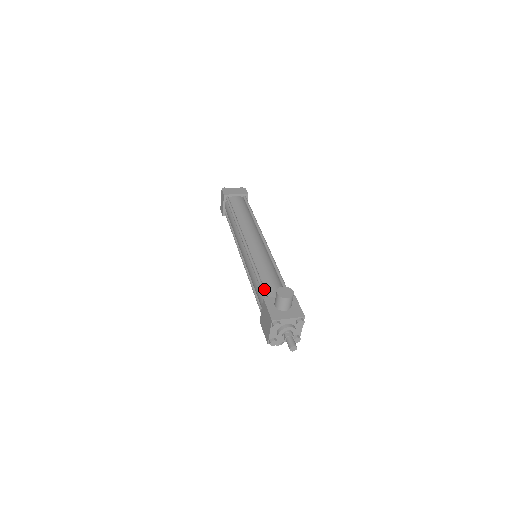
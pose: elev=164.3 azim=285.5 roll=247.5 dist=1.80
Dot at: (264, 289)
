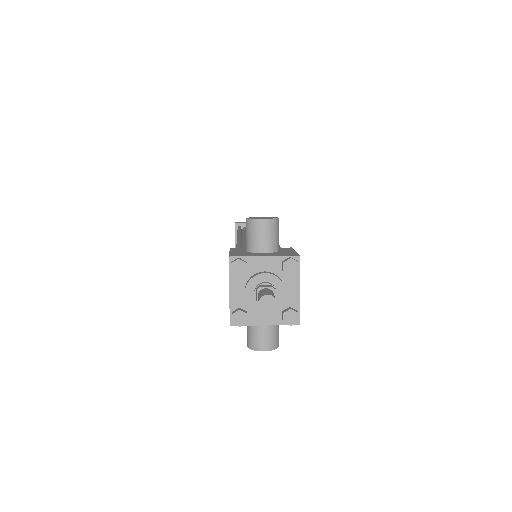
Dot at: occluded
